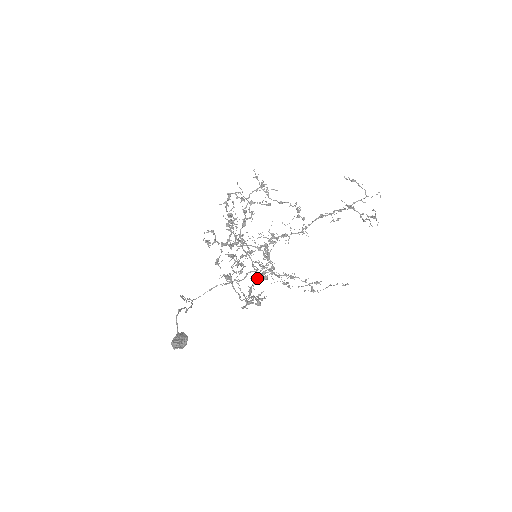
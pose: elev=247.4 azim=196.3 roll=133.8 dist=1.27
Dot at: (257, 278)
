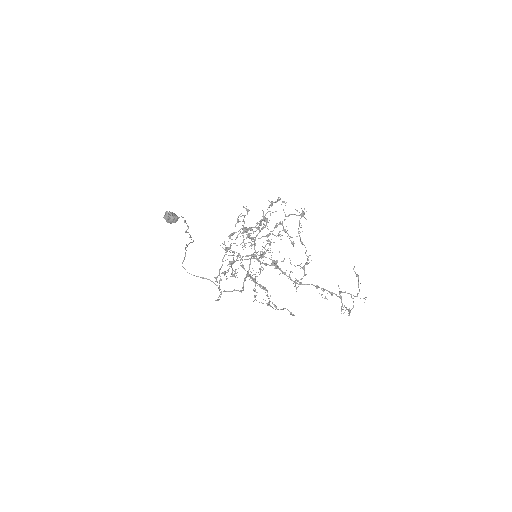
Dot at: occluded
